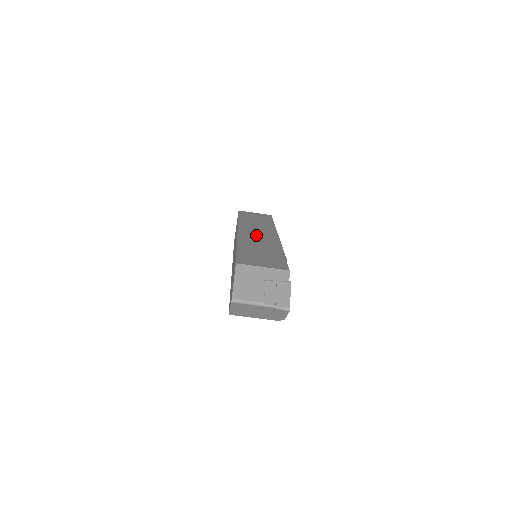
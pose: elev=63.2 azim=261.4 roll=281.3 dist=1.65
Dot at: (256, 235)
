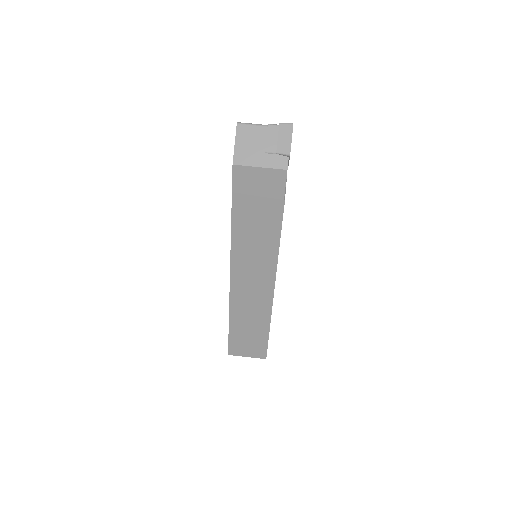
Dot at: occluded
